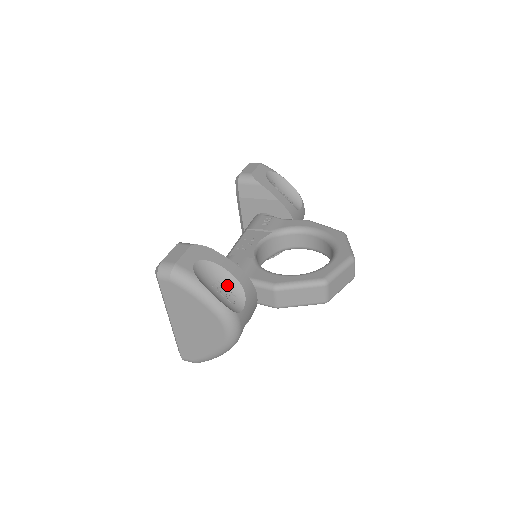
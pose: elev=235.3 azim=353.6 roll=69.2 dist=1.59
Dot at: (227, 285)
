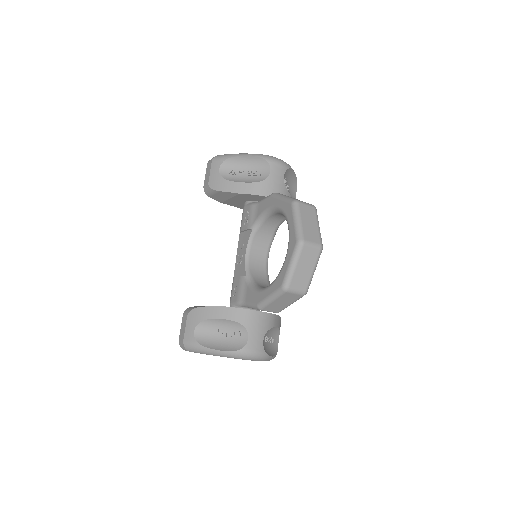
Dot at: (227, 327)
